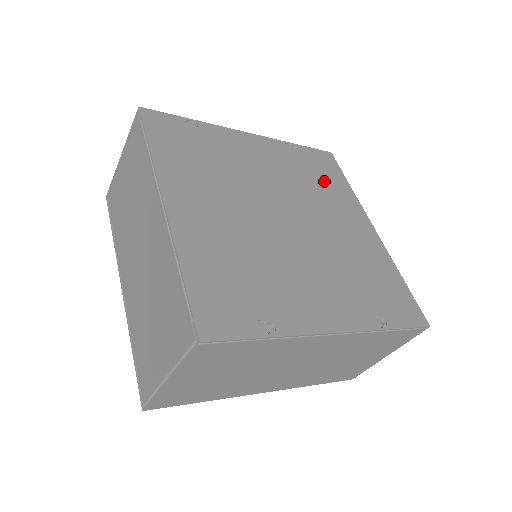
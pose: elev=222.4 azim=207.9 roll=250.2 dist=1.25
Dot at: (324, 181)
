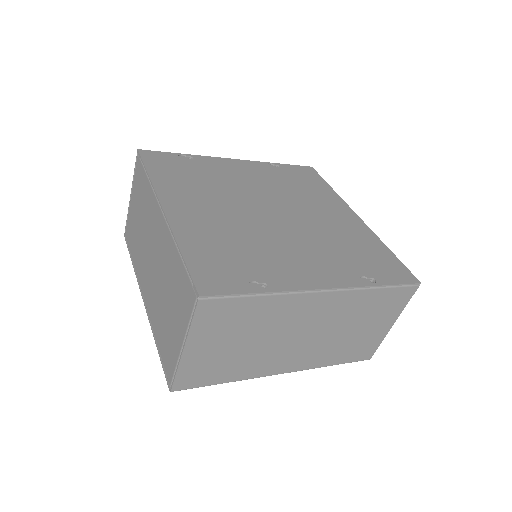
Dot at: (306, 186)
